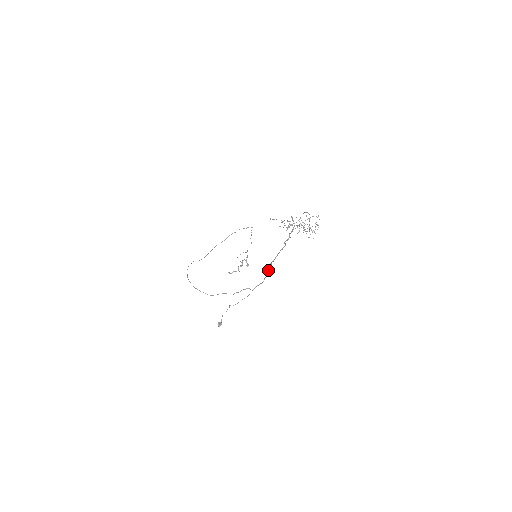
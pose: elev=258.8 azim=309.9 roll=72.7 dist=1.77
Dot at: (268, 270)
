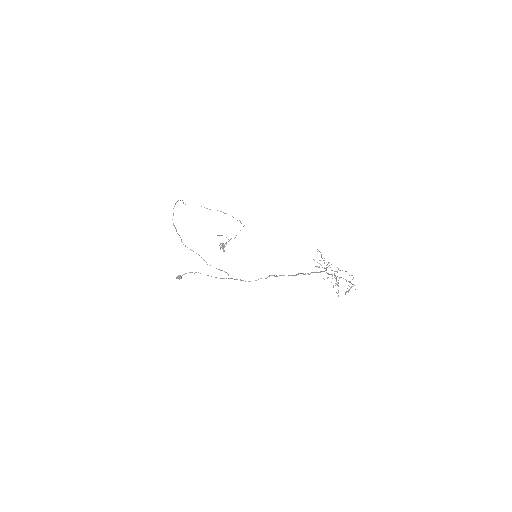
Dot at: occluded
